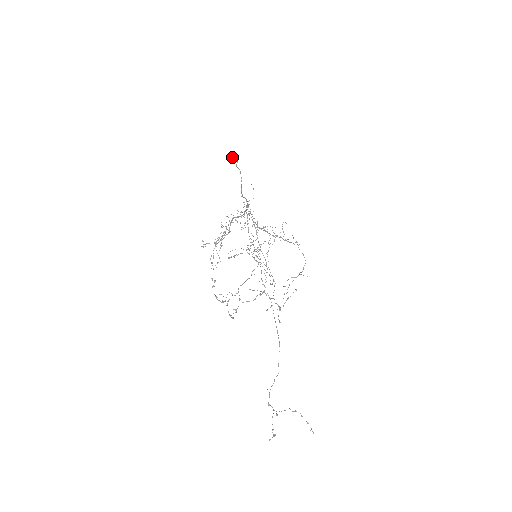
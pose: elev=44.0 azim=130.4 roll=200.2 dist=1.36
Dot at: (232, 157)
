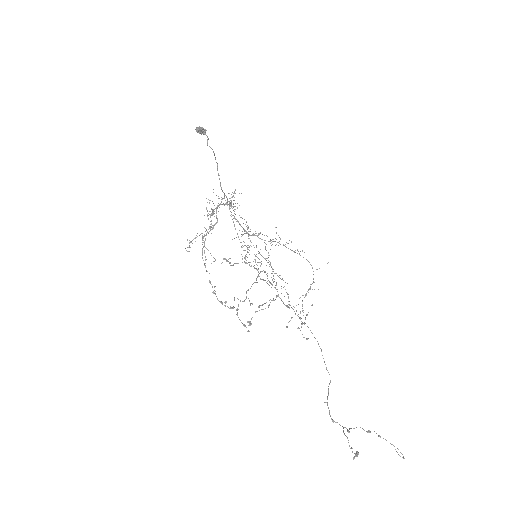
Dot at: (200, 129)
